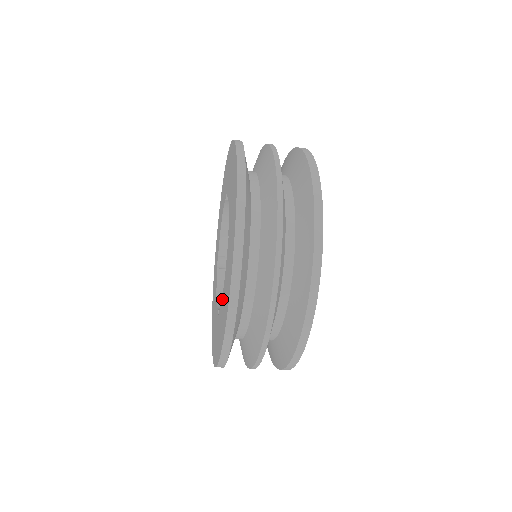
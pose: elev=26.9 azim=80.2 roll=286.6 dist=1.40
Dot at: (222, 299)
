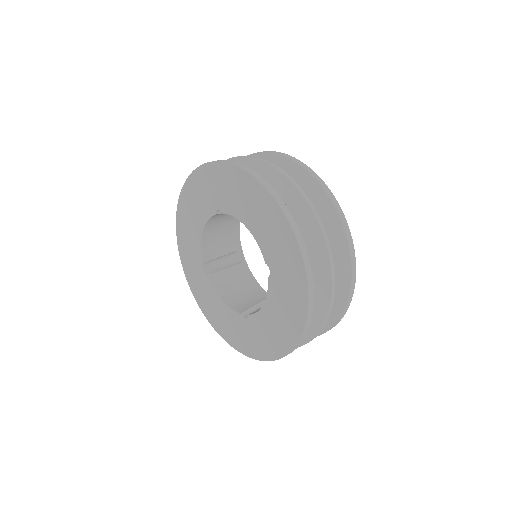
Dot at: (216, 296)
